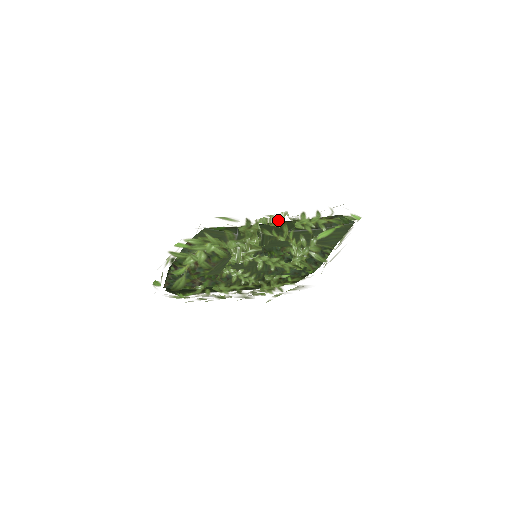
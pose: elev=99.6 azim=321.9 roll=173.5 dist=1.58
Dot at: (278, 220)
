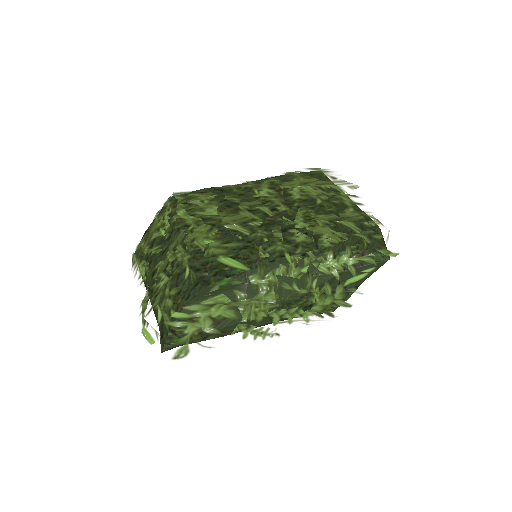
Dot at: (300, 268)
